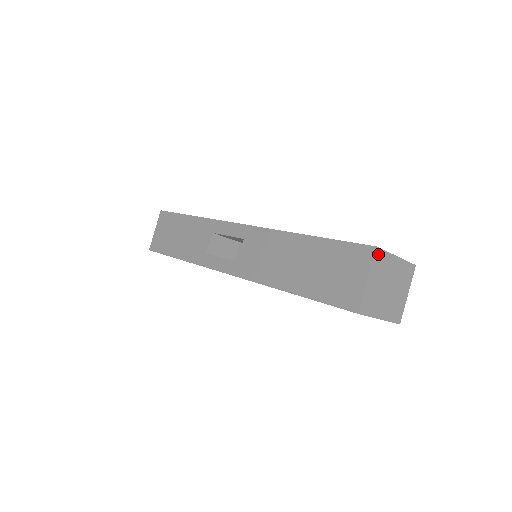
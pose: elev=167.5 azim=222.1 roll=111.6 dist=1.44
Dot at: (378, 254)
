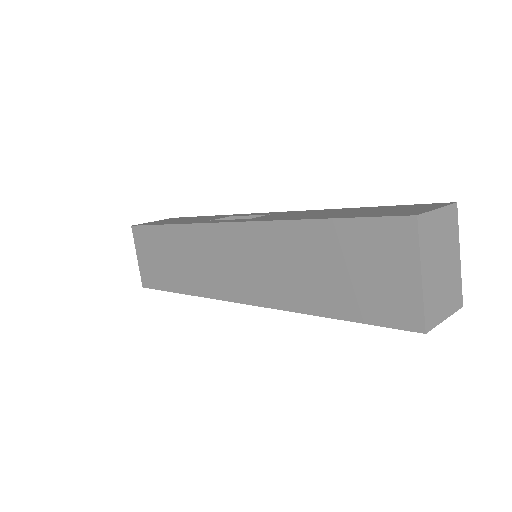
Dot at: (454, 212)
